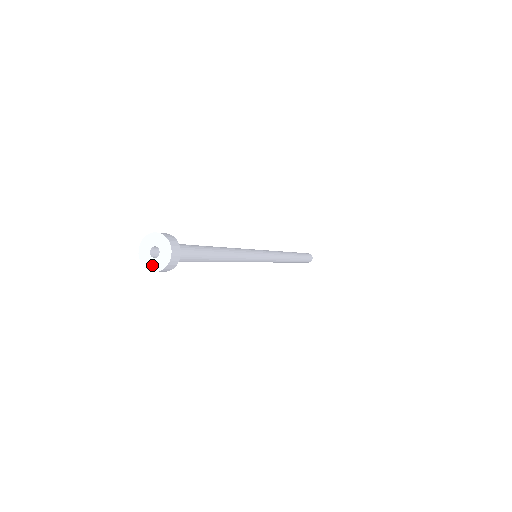
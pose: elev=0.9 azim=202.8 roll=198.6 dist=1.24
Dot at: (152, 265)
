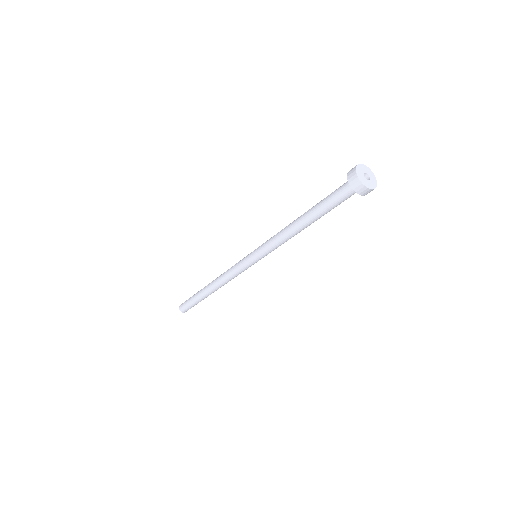
Dot at: (371, 185)
